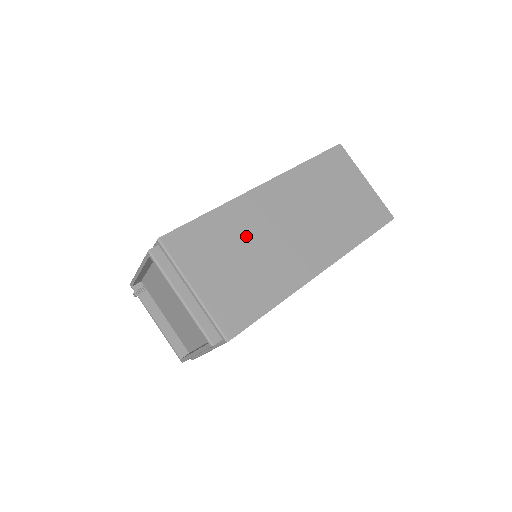
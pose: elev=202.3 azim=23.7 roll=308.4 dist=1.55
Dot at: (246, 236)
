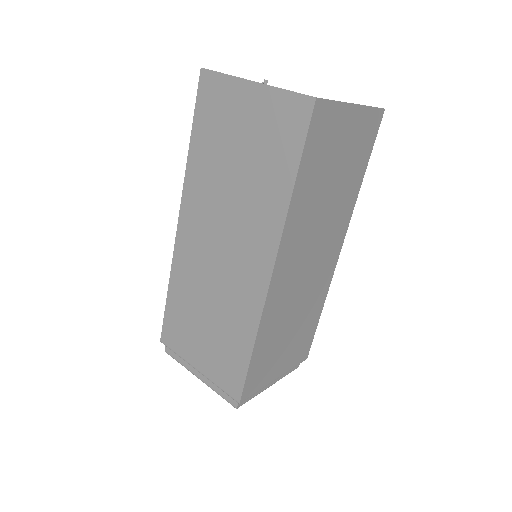
Dot at: (285, 318)
